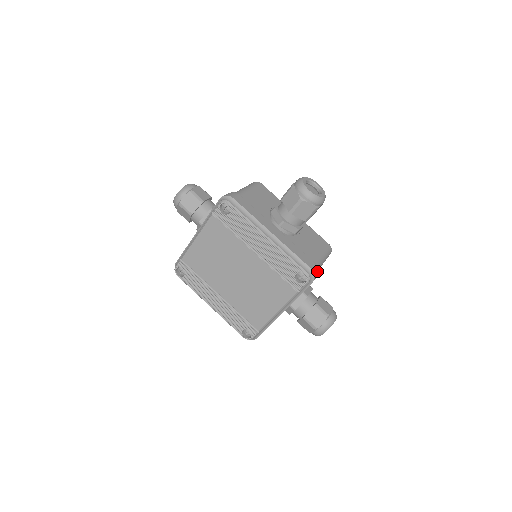
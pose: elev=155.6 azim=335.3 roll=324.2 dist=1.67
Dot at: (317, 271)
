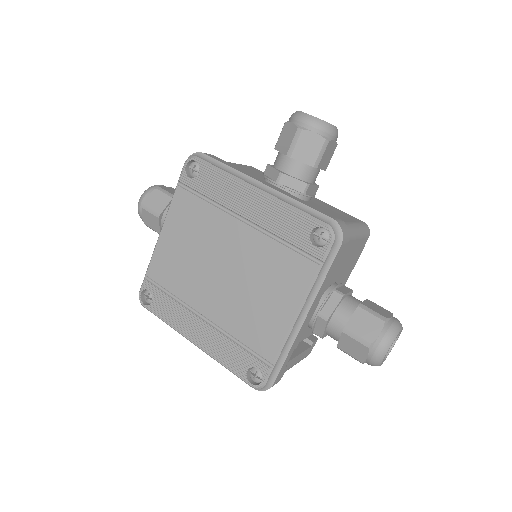
Dot at: (346, 230)
